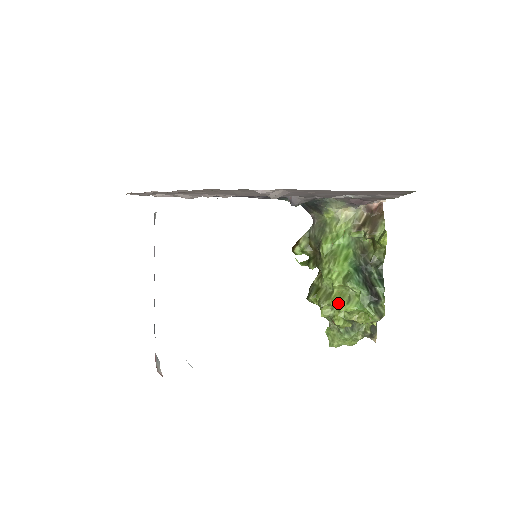
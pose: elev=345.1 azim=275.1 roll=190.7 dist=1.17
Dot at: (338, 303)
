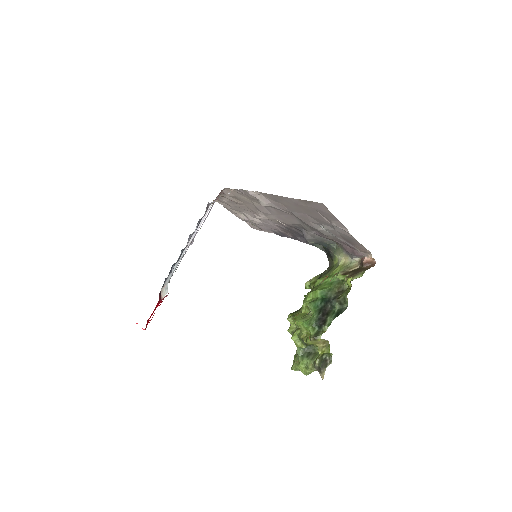
Dot at: (296, 318)
